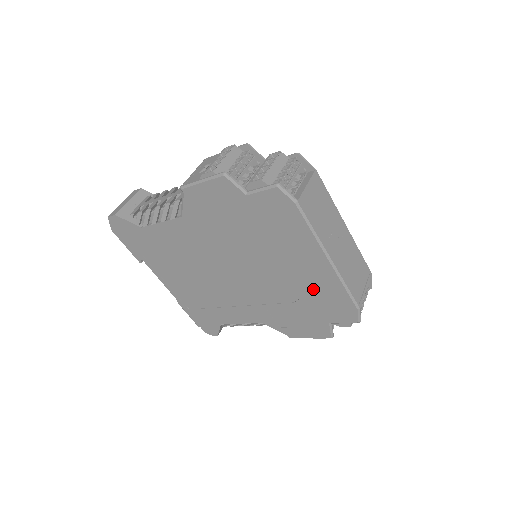
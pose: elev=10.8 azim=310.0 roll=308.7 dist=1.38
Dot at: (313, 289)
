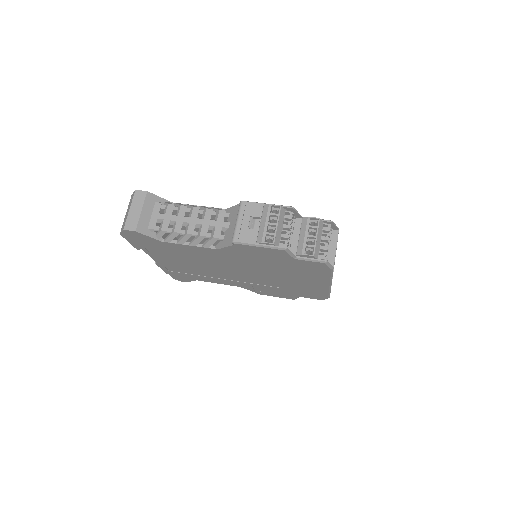
Dot at: (303, 288)
